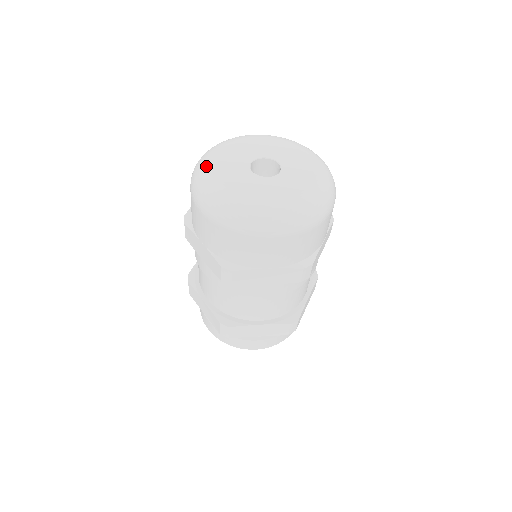
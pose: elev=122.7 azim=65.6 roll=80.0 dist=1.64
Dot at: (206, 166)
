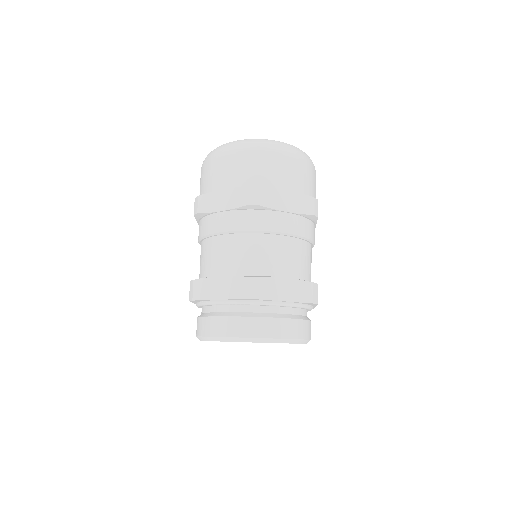
Dot at: occluded
